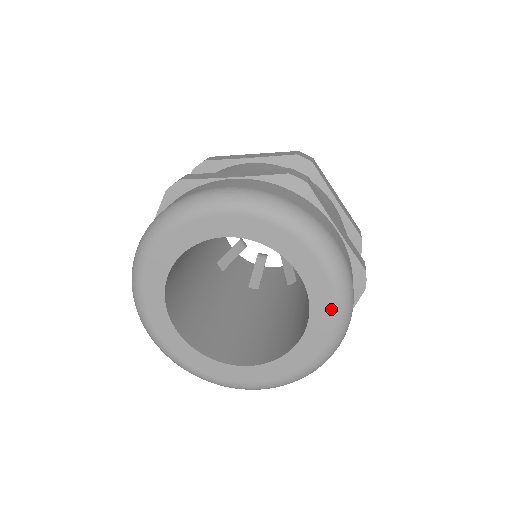
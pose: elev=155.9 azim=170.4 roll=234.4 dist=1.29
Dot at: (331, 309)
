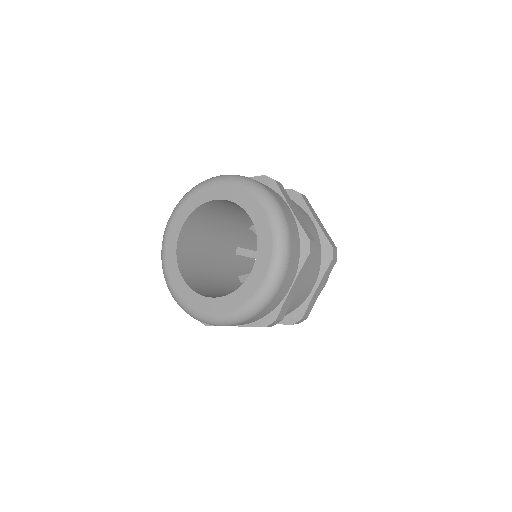
Dot at: (270, 246)
